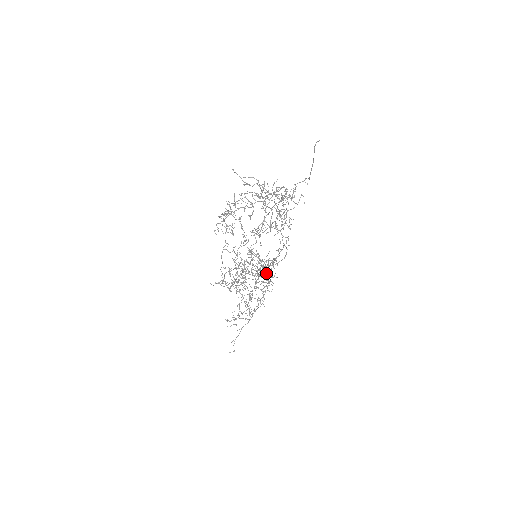
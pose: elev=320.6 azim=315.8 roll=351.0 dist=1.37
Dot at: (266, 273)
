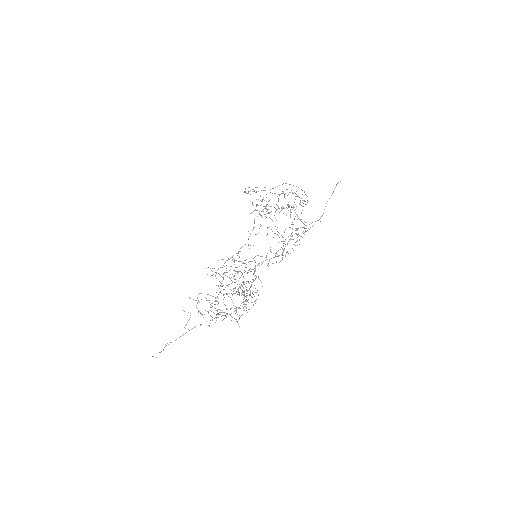
Dot at: occluded
